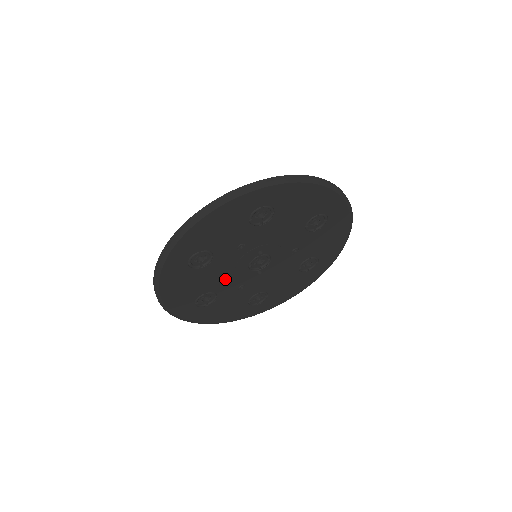
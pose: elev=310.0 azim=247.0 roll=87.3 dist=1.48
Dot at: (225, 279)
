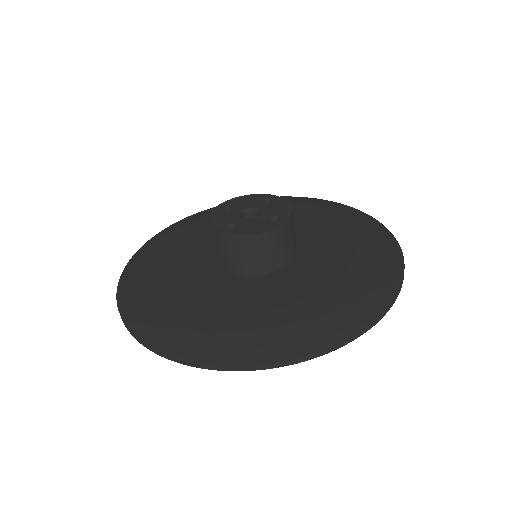
Dot at: occluded
